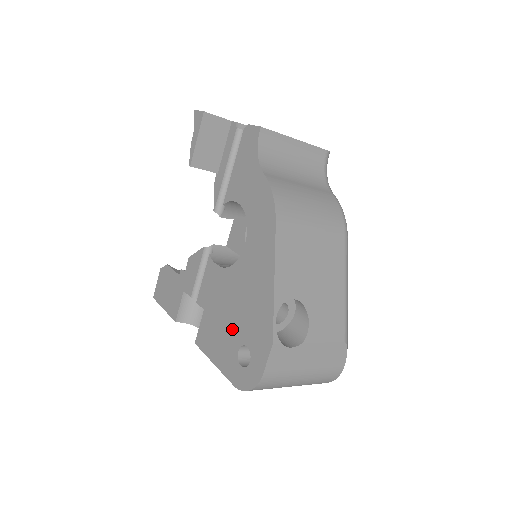
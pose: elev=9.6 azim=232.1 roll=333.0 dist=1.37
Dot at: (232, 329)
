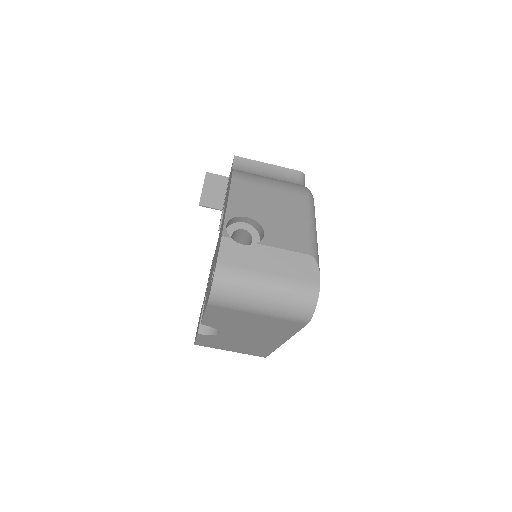
Dot at: (212, 272)
